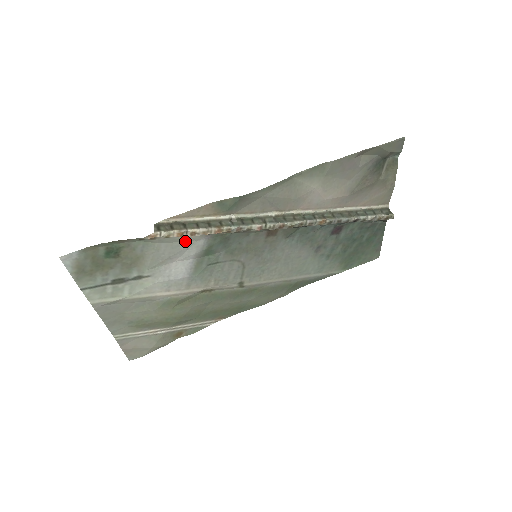
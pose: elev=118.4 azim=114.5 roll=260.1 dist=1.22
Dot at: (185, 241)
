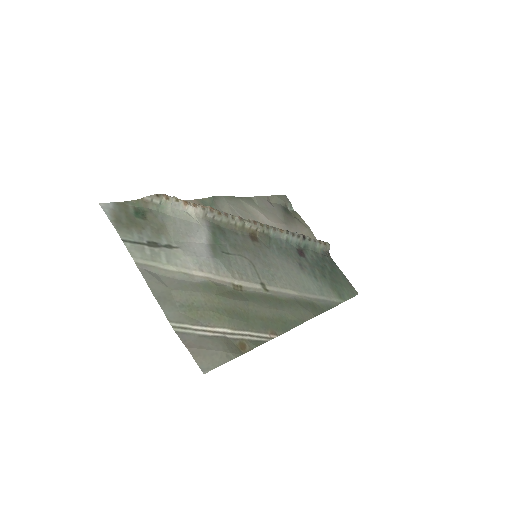
Dot at: (192, 222)
